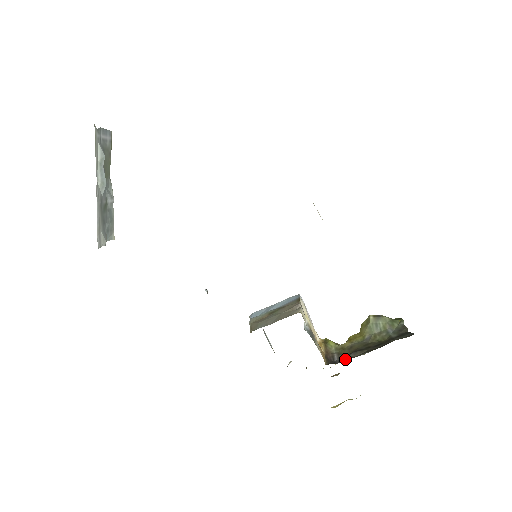
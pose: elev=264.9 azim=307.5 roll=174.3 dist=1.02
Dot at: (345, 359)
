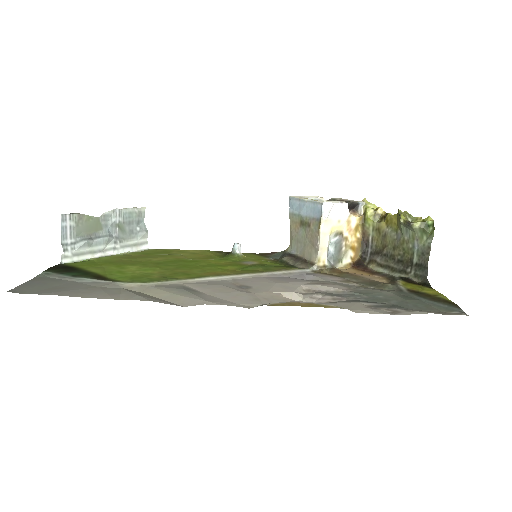
Dot at: (371, 264)
